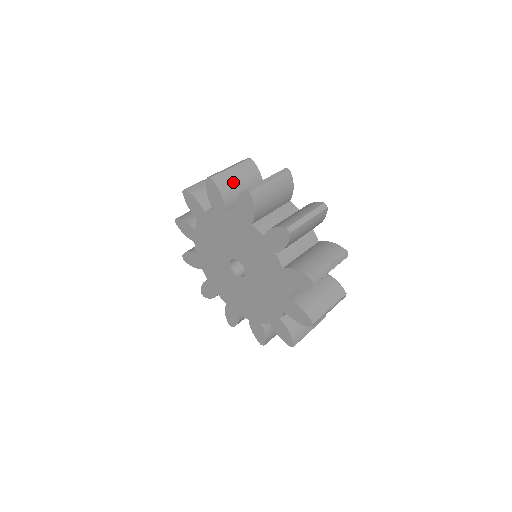
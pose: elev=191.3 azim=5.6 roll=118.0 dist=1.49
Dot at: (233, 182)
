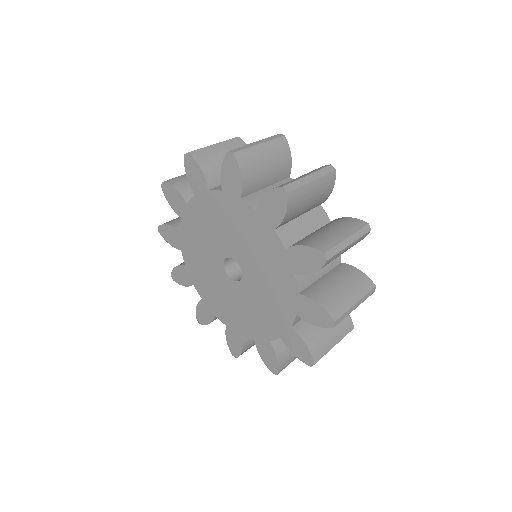
Dot at: occluded
